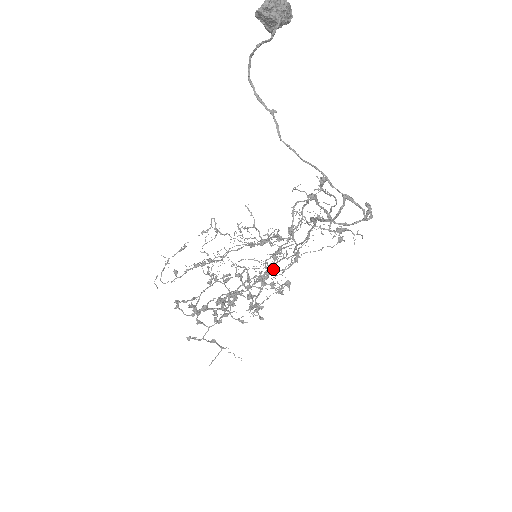
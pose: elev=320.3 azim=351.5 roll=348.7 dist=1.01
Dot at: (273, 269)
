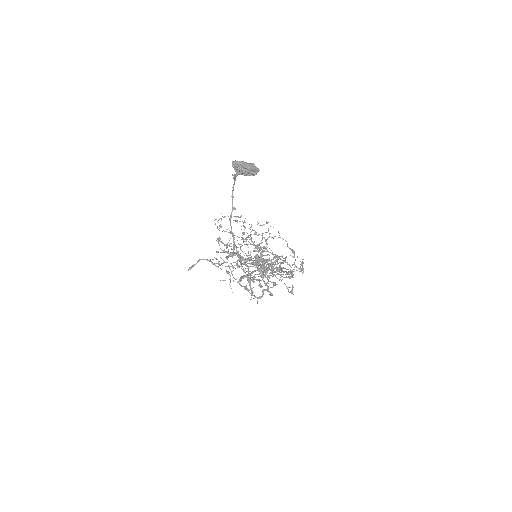
Dot at: (266, 270)
